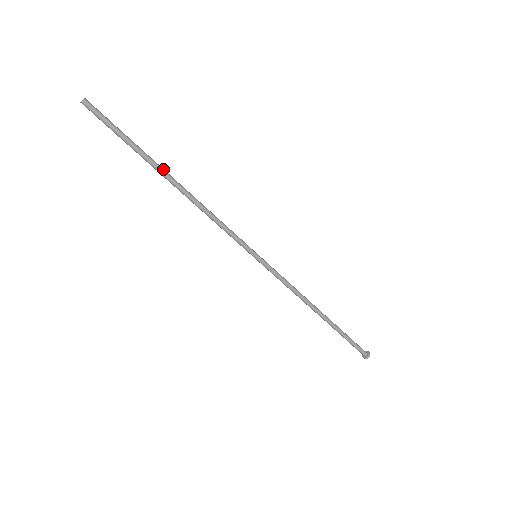
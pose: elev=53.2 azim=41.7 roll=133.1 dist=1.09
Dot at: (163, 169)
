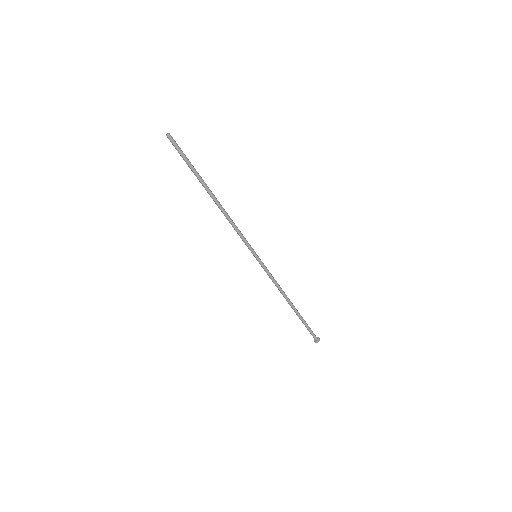
Dot at: (208, 187)
